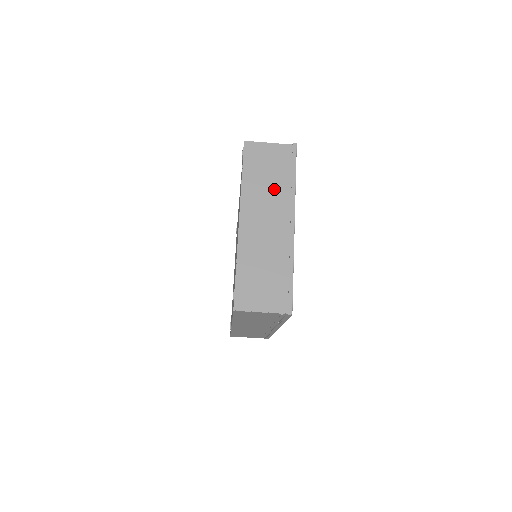
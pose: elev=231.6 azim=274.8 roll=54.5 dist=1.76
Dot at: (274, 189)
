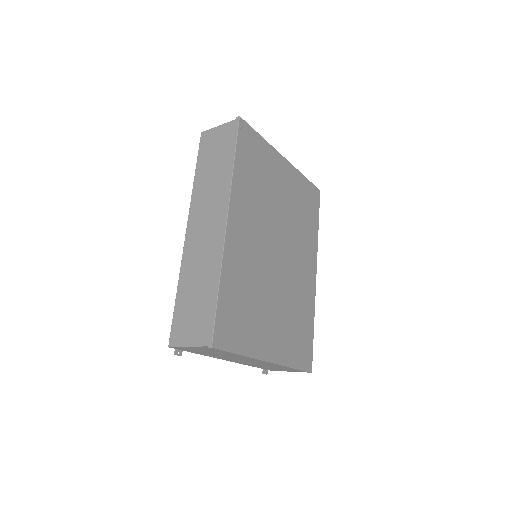
Dot at: (230, 356)
